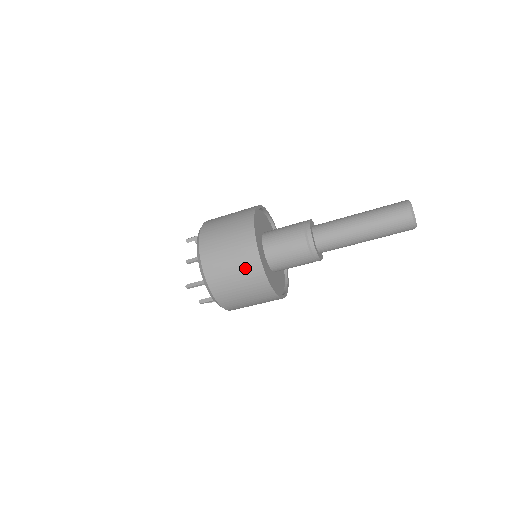
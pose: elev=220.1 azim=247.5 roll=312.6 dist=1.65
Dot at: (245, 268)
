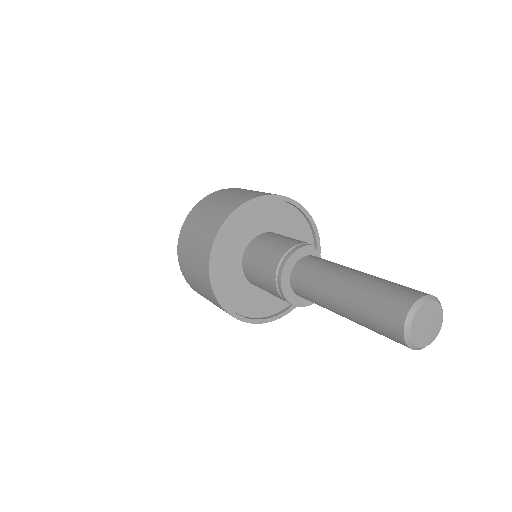
Dot at: (208, 296)
